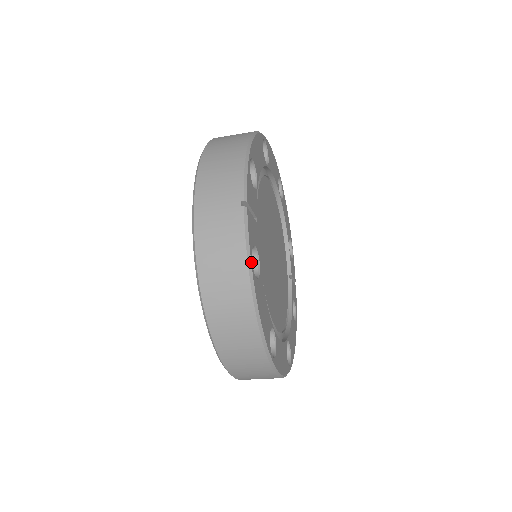
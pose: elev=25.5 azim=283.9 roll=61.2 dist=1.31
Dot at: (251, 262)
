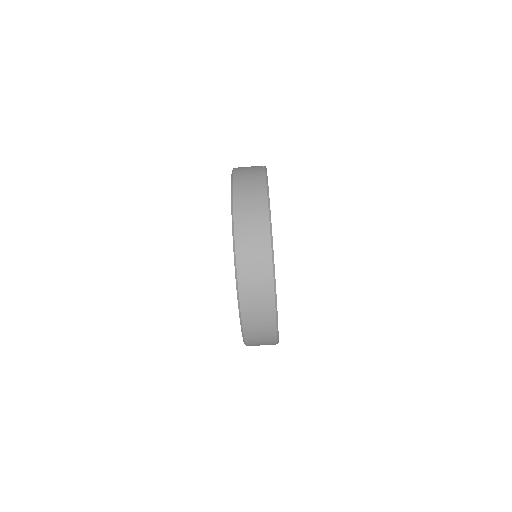
Dot at: occluded
